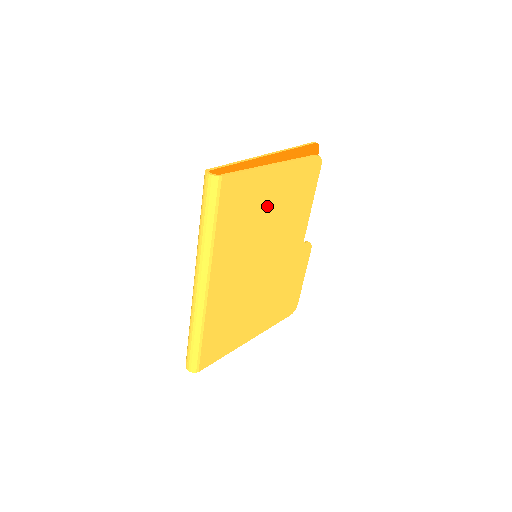
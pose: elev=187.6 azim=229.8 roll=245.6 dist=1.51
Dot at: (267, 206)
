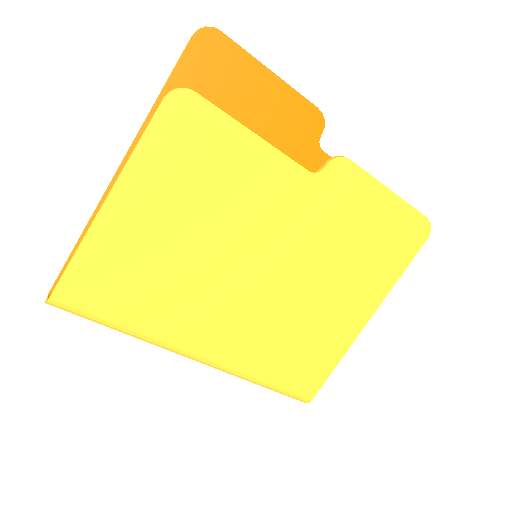
Dot at: (166, 235)
